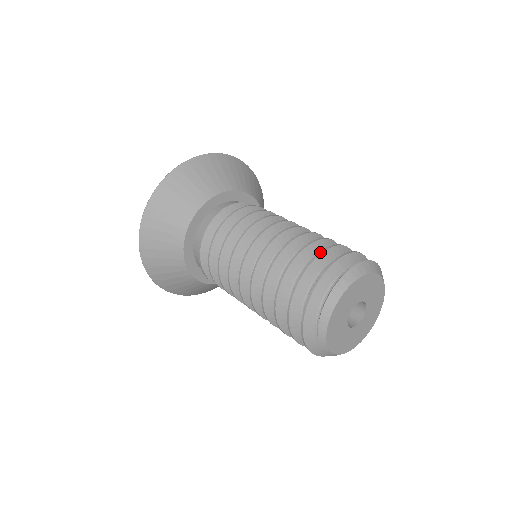
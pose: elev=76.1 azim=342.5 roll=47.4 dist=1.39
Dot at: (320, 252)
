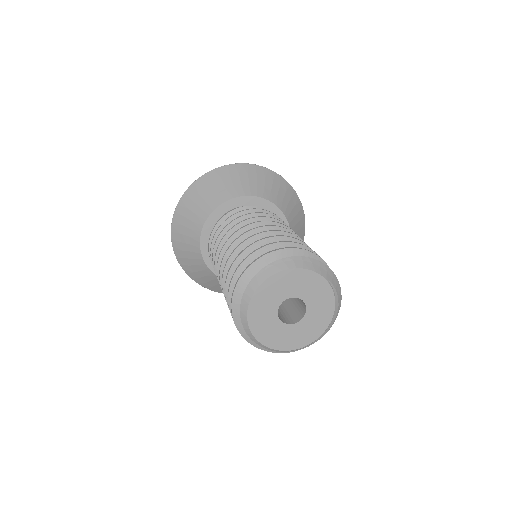
Dot at: (273, 242)
